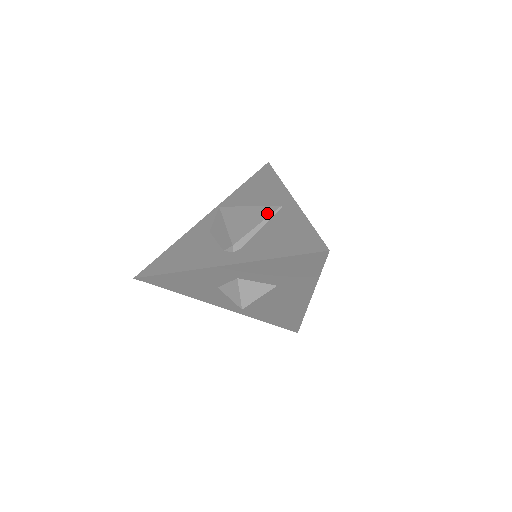
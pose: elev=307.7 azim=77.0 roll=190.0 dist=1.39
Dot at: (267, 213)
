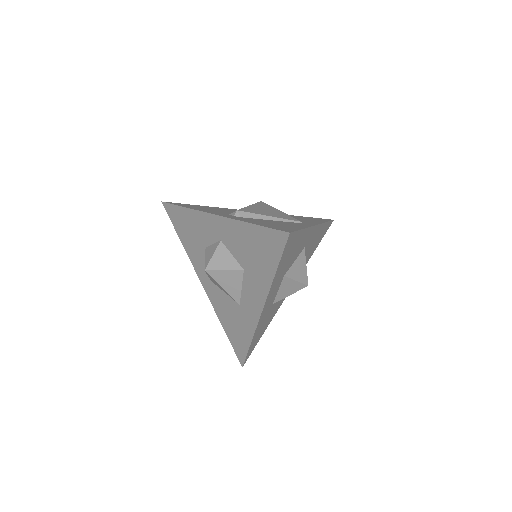
Dot at: (286, 217)
